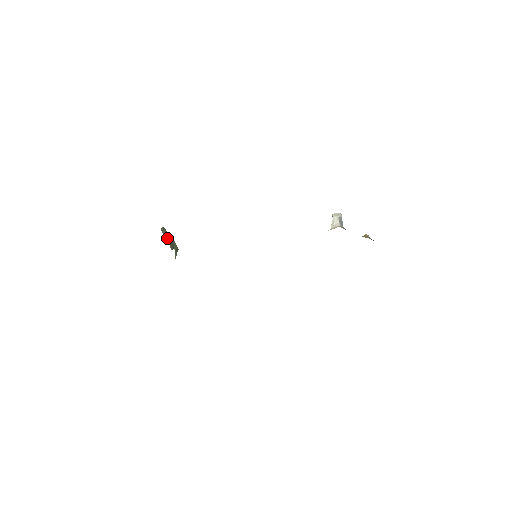
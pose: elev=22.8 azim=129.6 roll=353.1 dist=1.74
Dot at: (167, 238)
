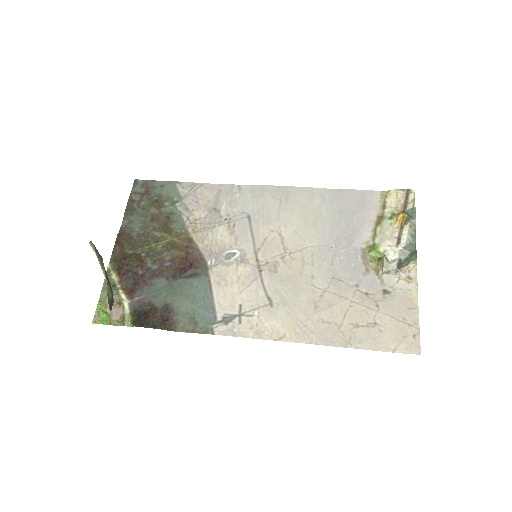
Dot at: (111, 294)
